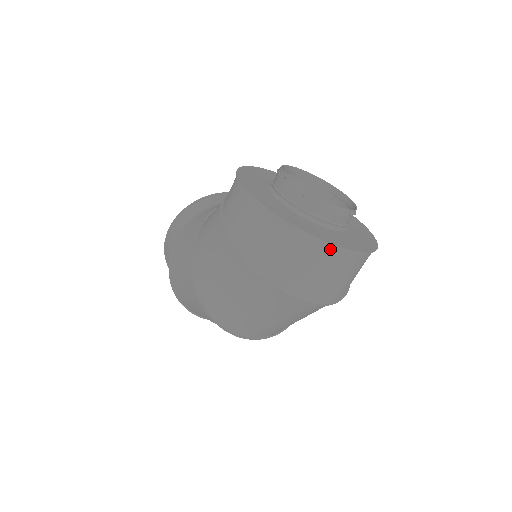
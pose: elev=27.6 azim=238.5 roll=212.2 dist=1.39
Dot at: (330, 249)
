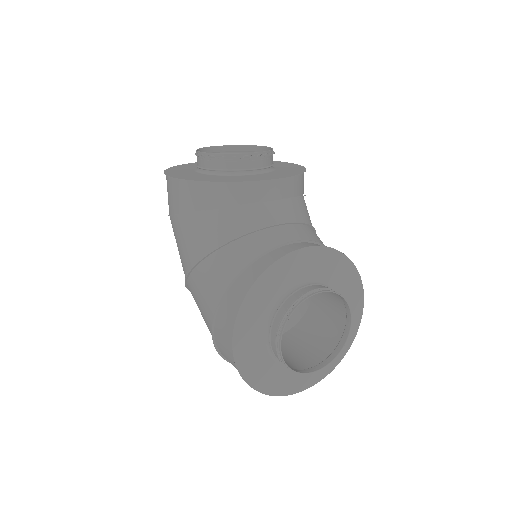
Dot at: occluded
